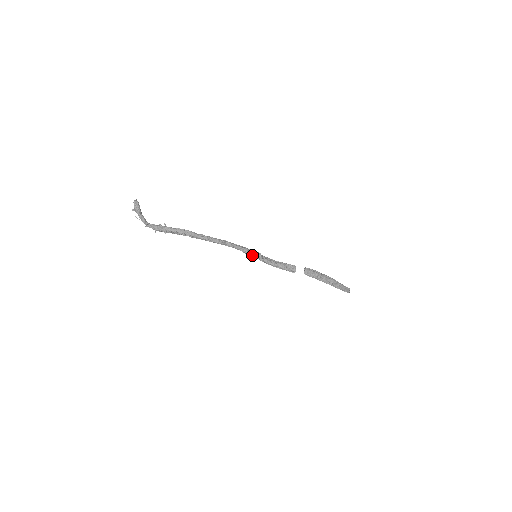
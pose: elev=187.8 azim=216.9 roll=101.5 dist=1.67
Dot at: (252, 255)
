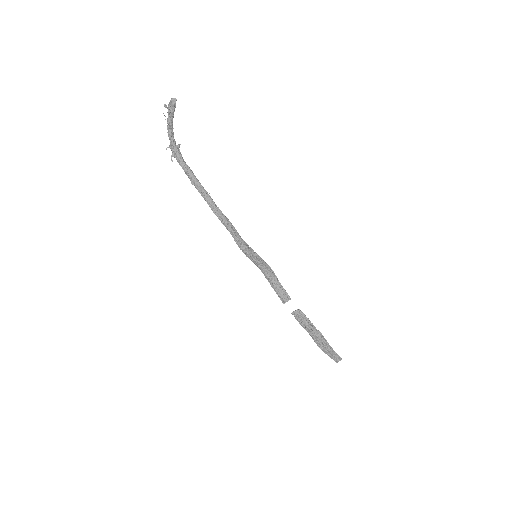
Dot at: (246, 254)
